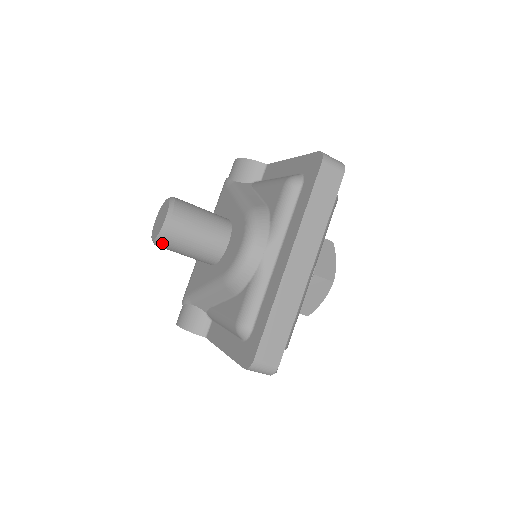
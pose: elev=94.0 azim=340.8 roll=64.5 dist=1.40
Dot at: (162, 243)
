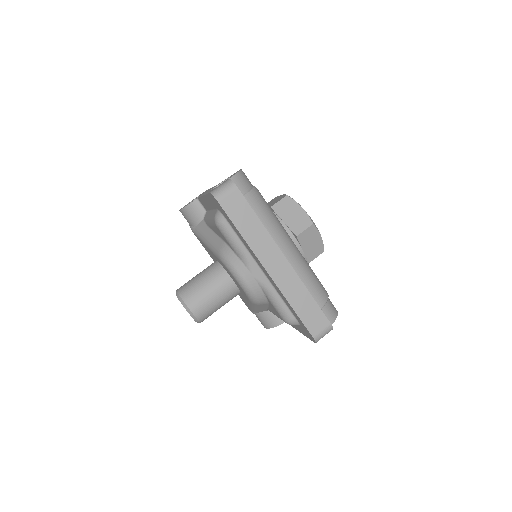
Dot at: (202, 321)
